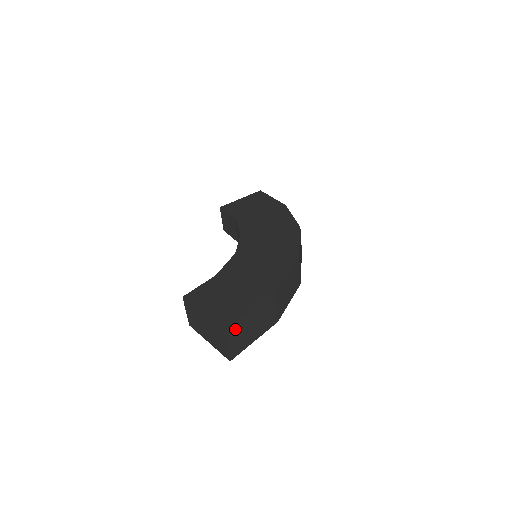
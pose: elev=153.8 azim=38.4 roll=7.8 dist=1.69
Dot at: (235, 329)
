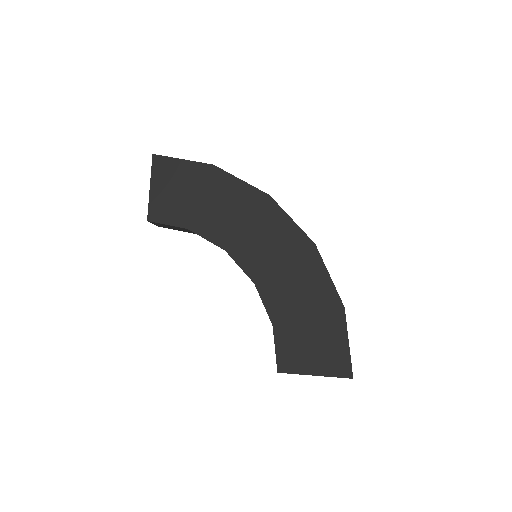
Dot at: occluded
